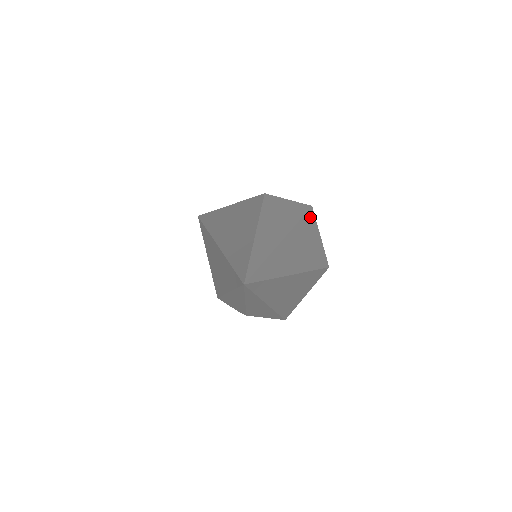
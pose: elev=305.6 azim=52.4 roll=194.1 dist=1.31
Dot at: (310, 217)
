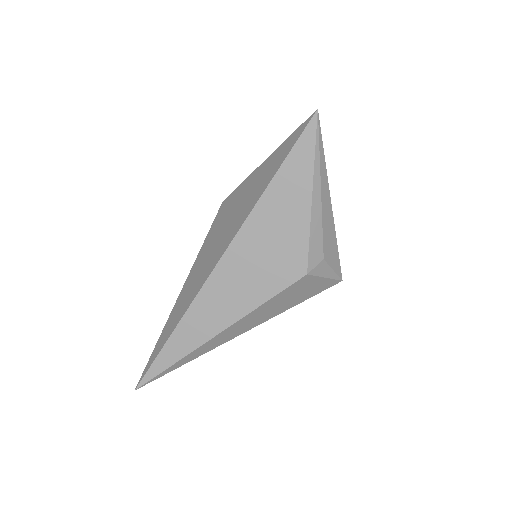
Dot at: occluded
